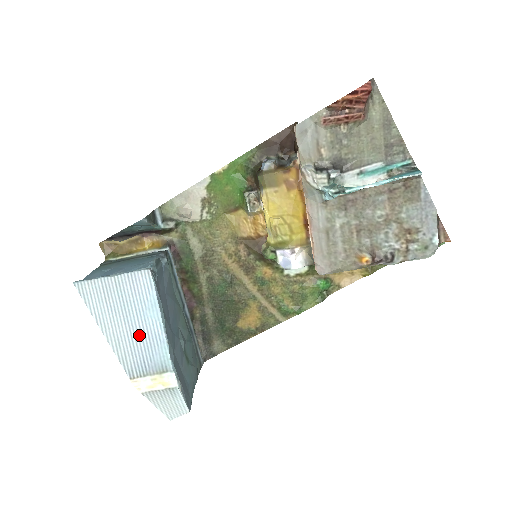
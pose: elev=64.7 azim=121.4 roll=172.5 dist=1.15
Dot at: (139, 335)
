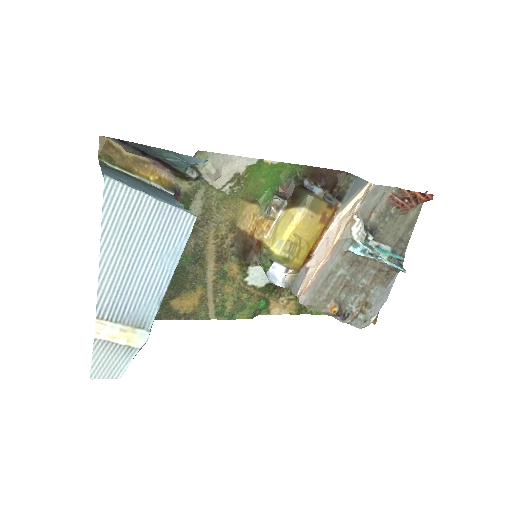
Dot at: (140, 276)
